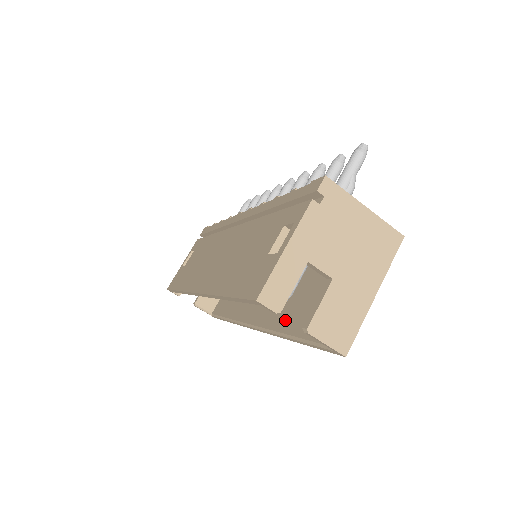
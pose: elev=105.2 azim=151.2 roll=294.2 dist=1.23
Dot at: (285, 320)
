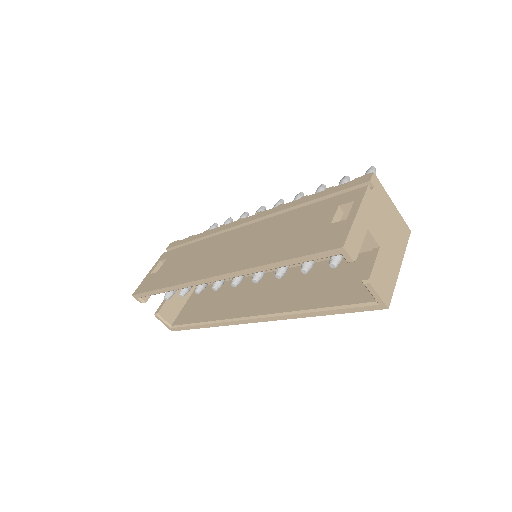
Dot at: (301, 301)
